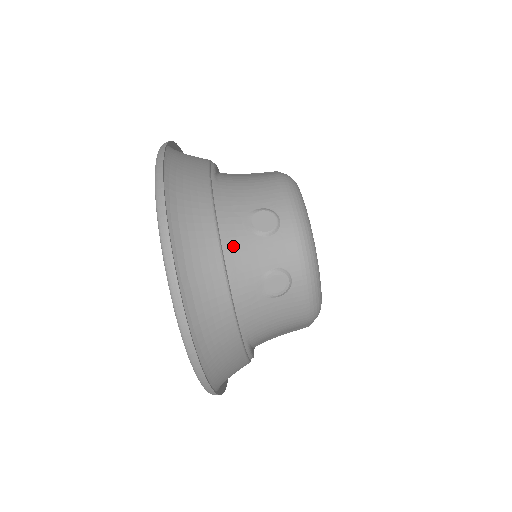
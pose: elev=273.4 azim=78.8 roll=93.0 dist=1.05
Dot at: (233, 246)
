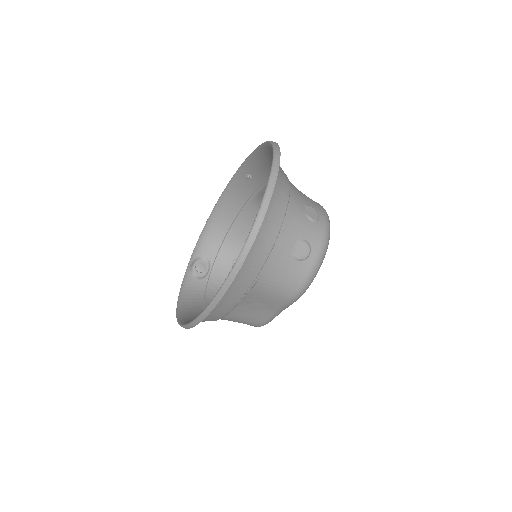
Dot at: (292, 211)
